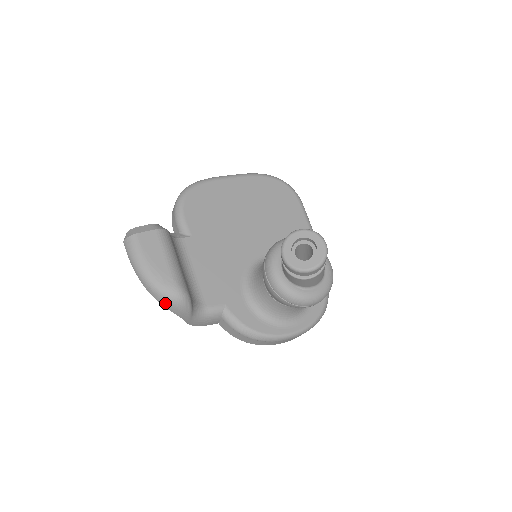
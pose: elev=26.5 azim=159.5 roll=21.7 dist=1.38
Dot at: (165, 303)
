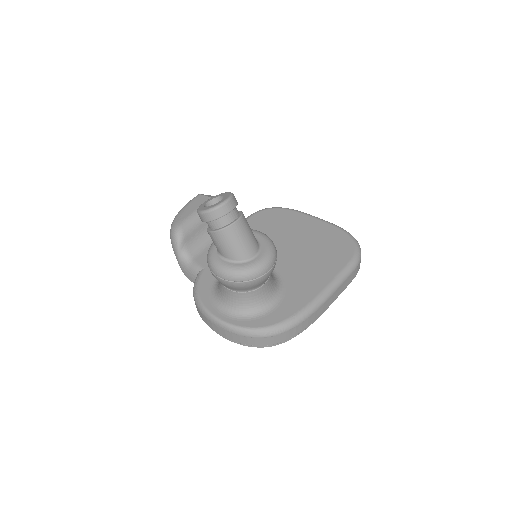
Dot at: (170, 233)
